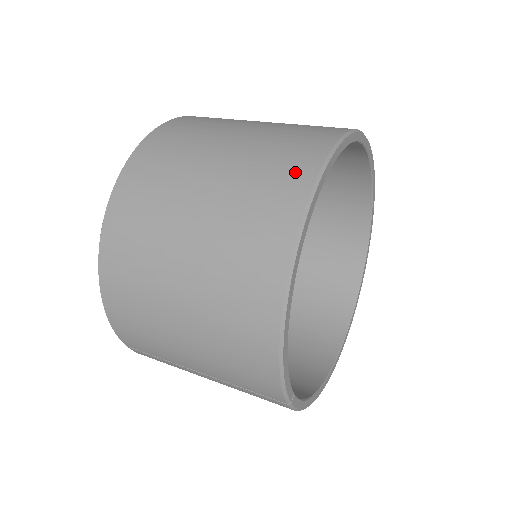
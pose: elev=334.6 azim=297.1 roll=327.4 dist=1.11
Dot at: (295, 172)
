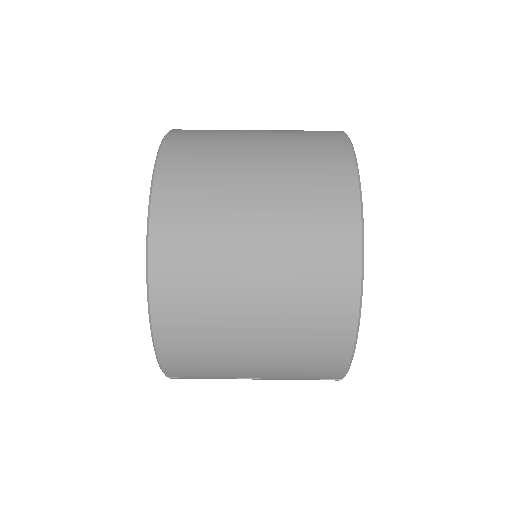
Dot at: (338, 195)
